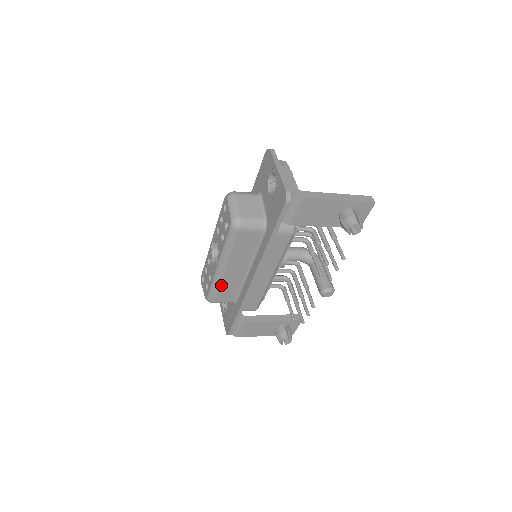
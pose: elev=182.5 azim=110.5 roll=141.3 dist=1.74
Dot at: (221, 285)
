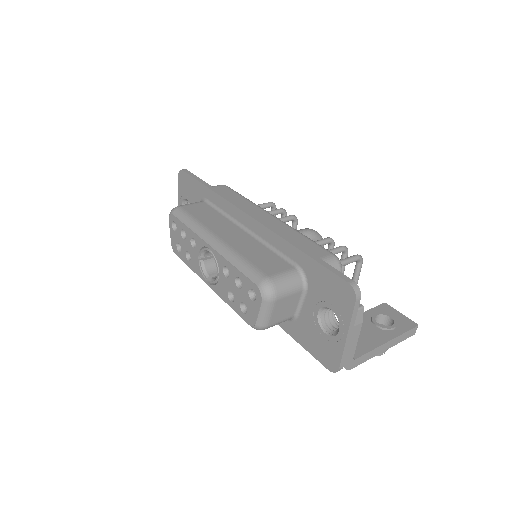
Dot at: occluded
